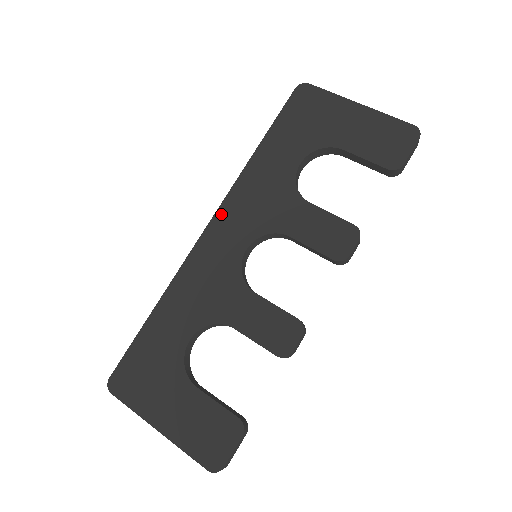
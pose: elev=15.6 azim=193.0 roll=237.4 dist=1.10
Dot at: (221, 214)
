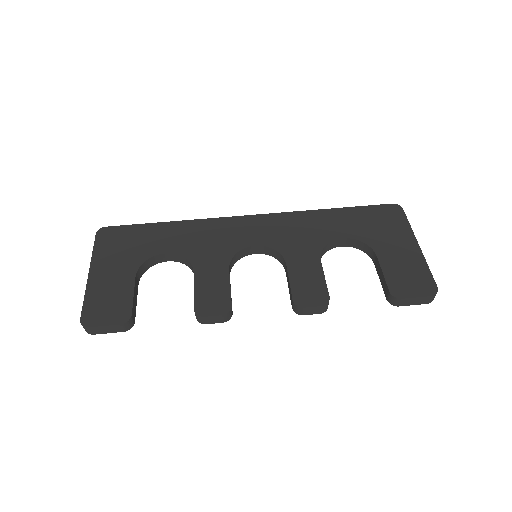
Dot at: (267, 217)
